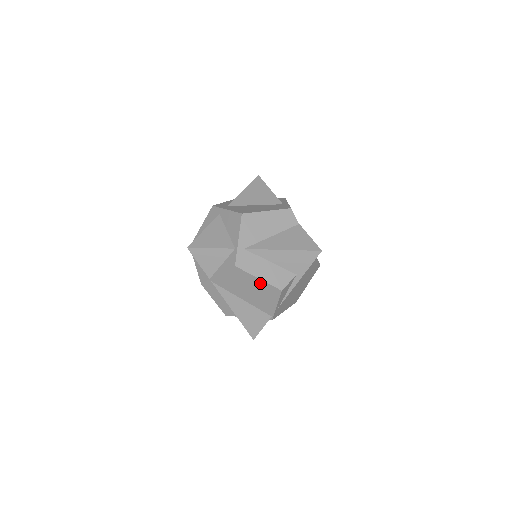
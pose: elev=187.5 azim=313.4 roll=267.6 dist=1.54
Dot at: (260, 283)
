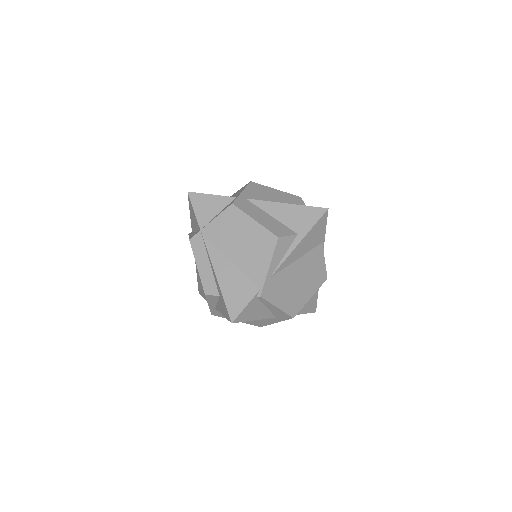
Dot at: (255, 228)
